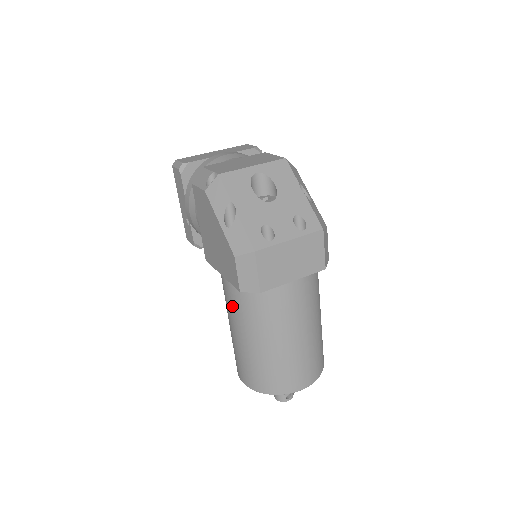
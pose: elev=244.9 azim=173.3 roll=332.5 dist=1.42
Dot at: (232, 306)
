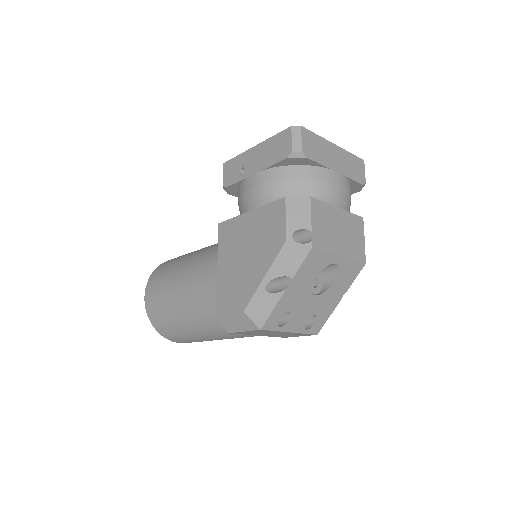
Dot at: (198, 289)
